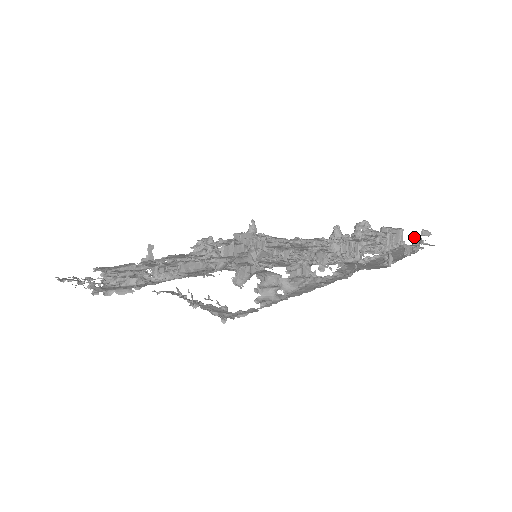
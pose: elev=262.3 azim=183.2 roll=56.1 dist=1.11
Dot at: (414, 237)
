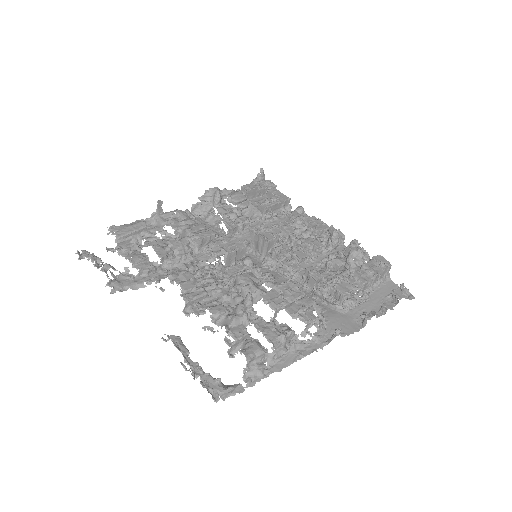
Dot at: (394, 295)
